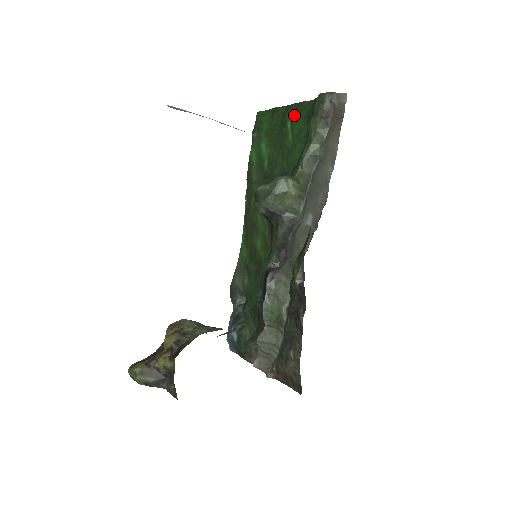
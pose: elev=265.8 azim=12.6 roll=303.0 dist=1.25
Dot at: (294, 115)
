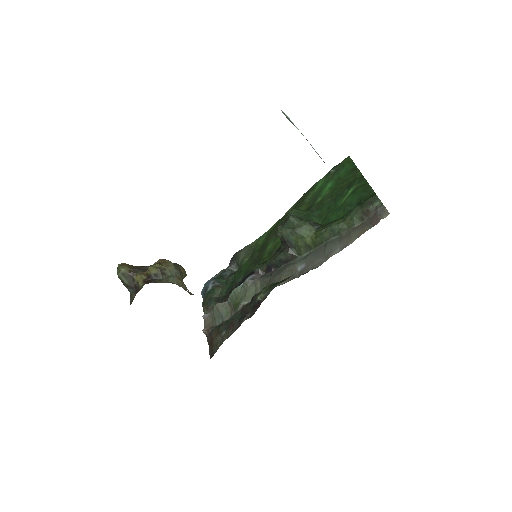
Dot at: (358, 188)
